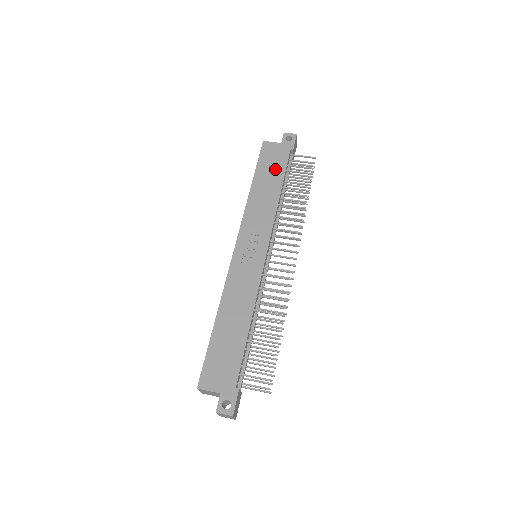
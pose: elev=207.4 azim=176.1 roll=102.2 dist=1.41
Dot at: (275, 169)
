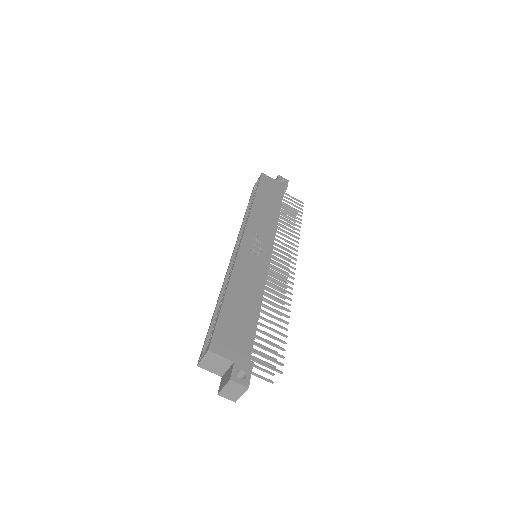
Dot at: (274, 196)
